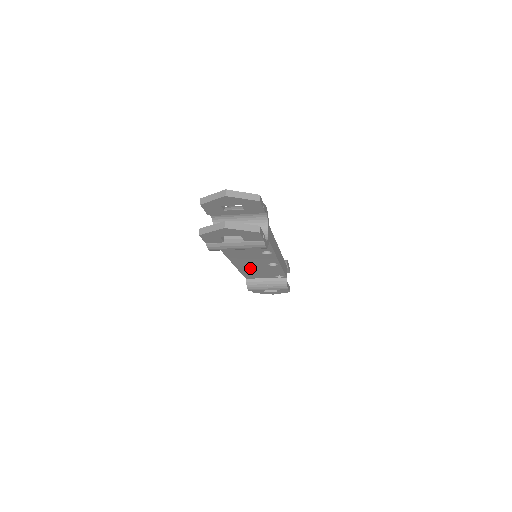
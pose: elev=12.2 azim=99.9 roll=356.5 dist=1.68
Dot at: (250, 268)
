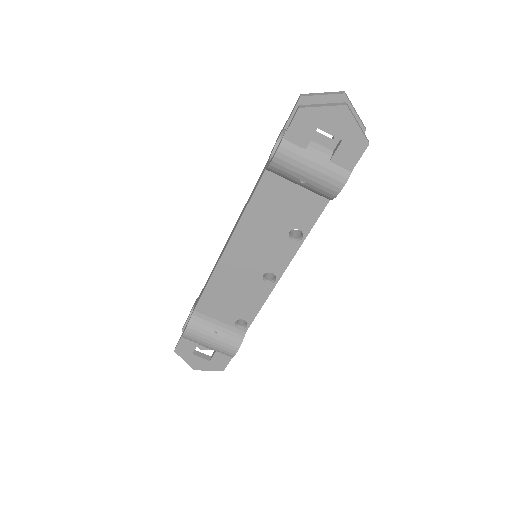
Dot at: (231, 276)
